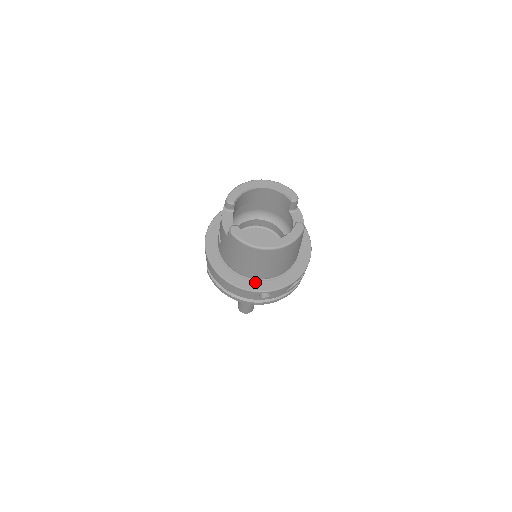
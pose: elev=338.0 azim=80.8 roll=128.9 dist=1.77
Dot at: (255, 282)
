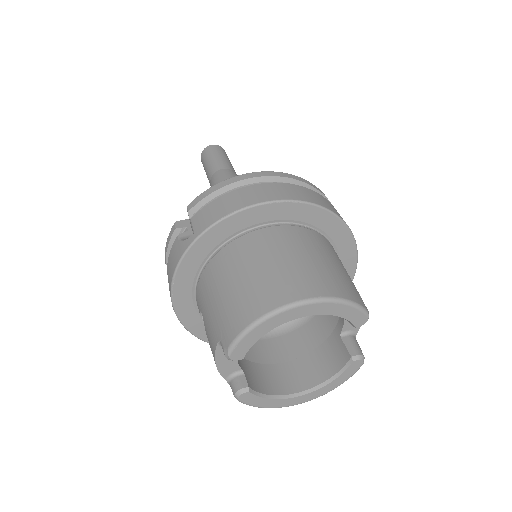
Dot at: occluded
